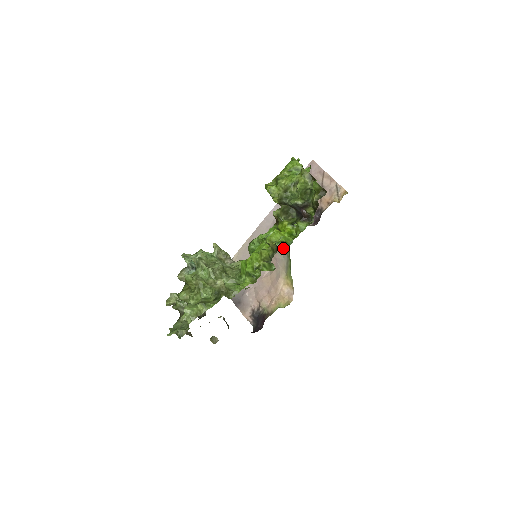
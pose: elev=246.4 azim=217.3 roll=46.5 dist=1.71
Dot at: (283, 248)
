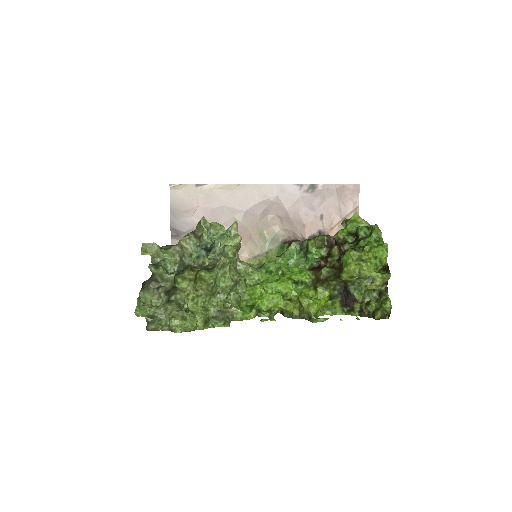
Dot at: (268, 240)
